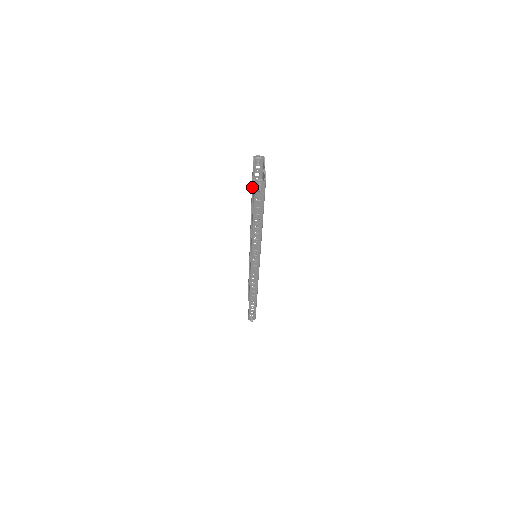
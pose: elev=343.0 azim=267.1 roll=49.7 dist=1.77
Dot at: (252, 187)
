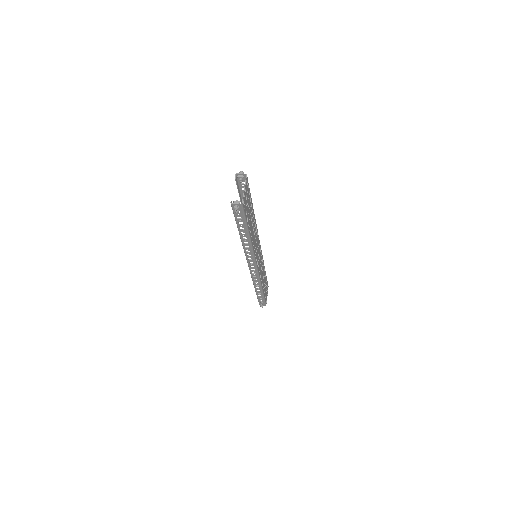
Dot at: (240, 199)
